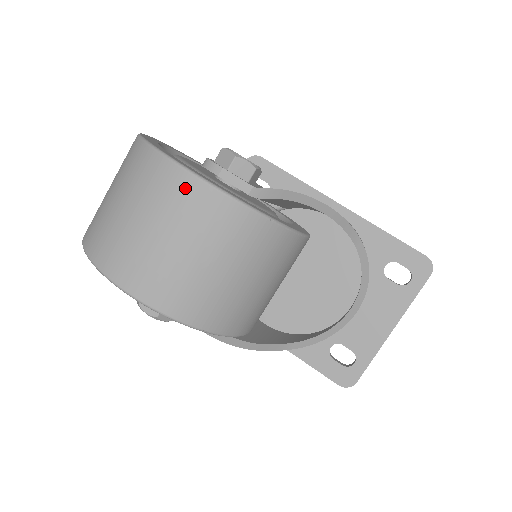
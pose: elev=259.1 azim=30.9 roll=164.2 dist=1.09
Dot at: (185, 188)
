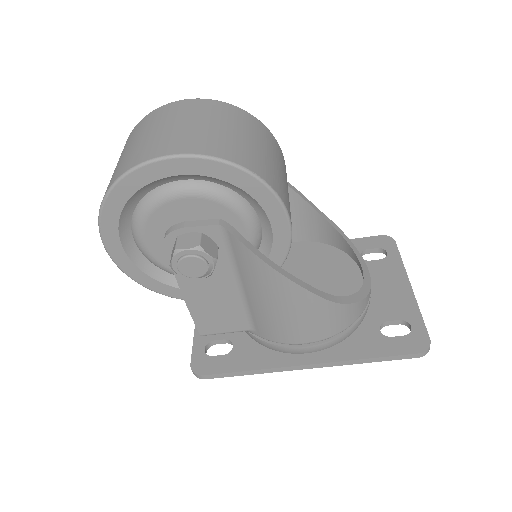
Dot at: (183, 105)
